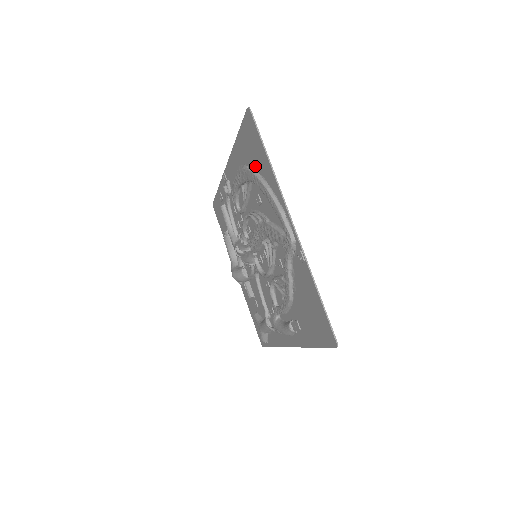
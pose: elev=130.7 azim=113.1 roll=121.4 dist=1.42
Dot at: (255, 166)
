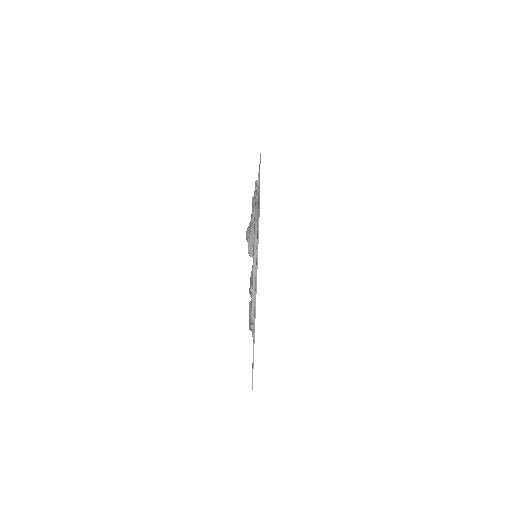
Dot at: occluded
